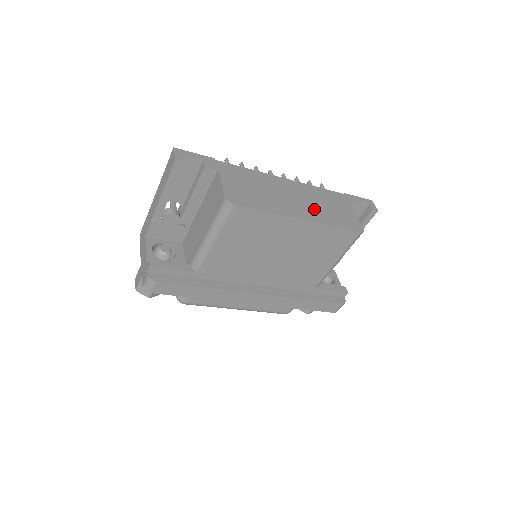
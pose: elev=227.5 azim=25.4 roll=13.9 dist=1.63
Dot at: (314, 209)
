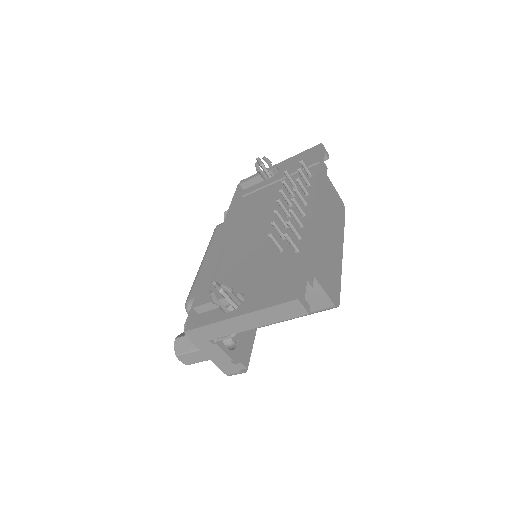
Dot at: (335, 224)
